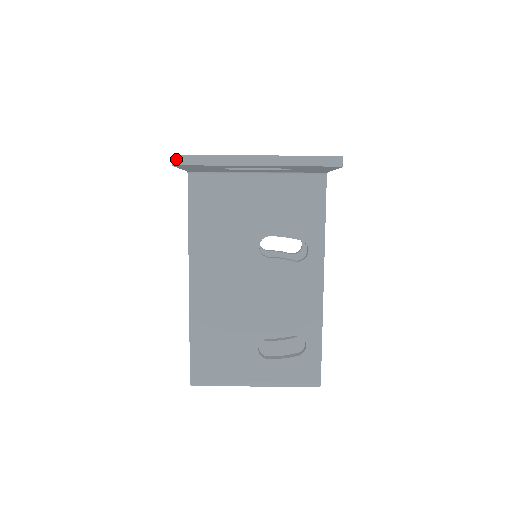
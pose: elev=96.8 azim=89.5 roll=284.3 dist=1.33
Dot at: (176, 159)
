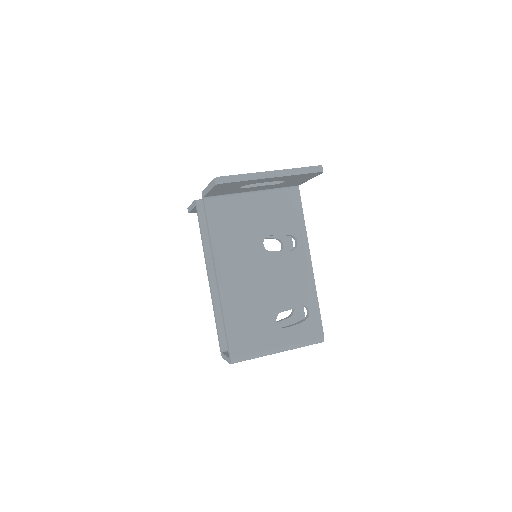
Dot at: (219, 180)
